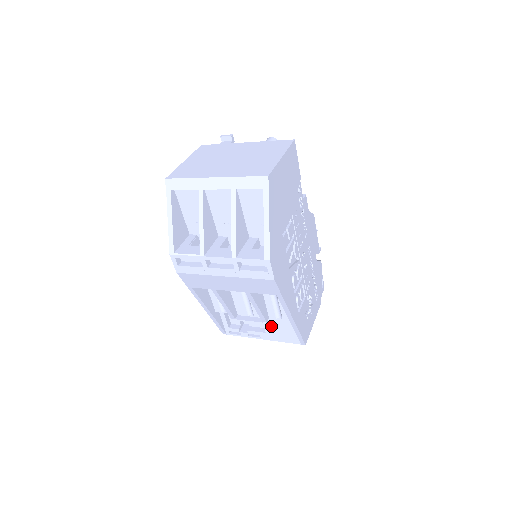
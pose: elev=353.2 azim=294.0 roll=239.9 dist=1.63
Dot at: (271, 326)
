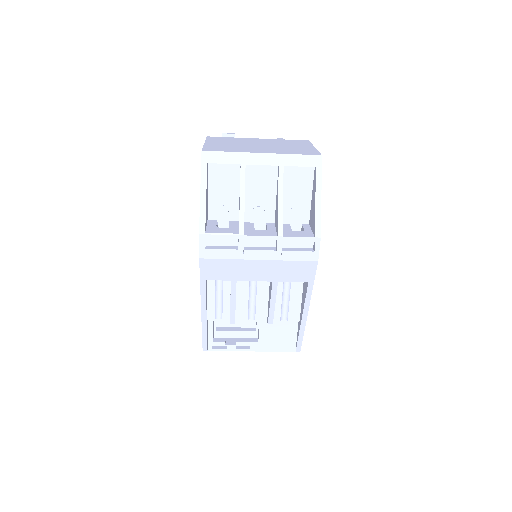
Dot at: (267, 333)
